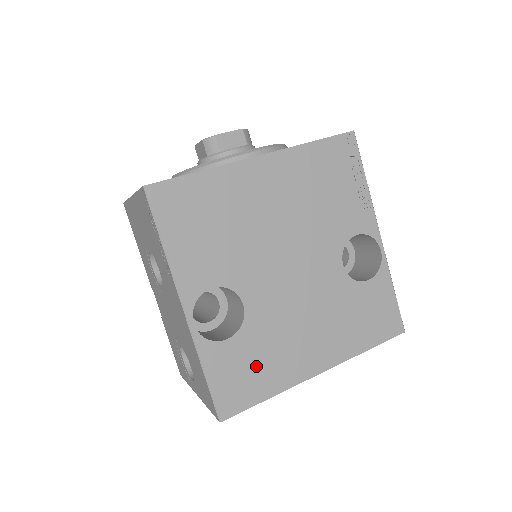
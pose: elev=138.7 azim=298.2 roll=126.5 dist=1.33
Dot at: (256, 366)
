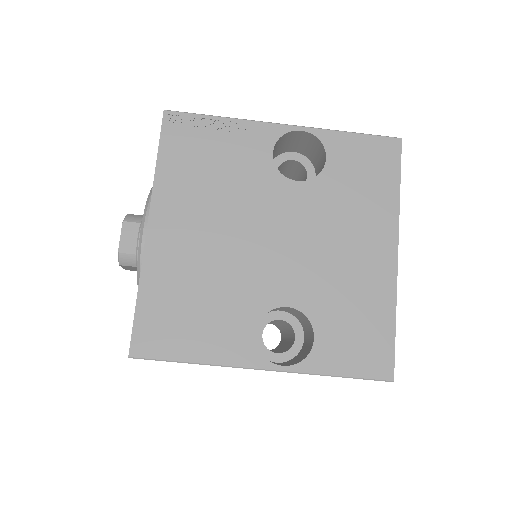
Dot at: (356, 320)
